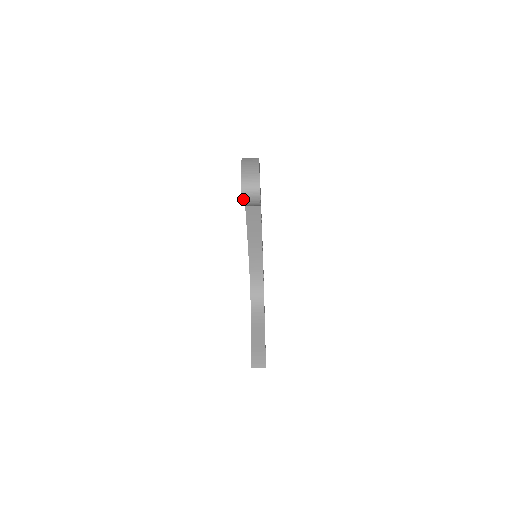
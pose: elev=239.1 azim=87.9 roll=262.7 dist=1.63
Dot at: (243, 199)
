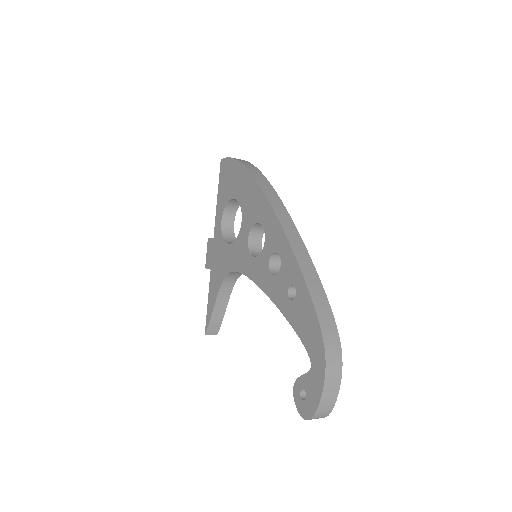
Dot at: (300, 413)
